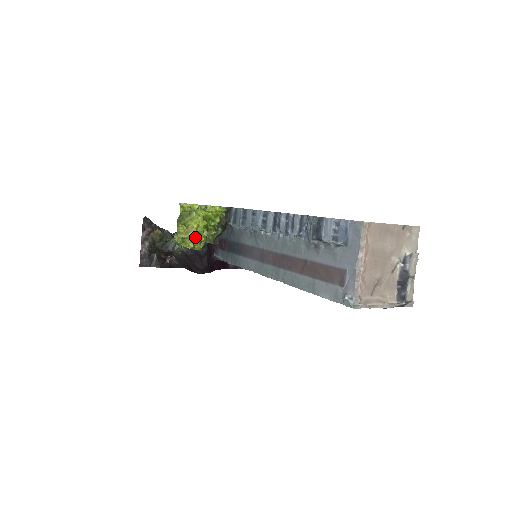
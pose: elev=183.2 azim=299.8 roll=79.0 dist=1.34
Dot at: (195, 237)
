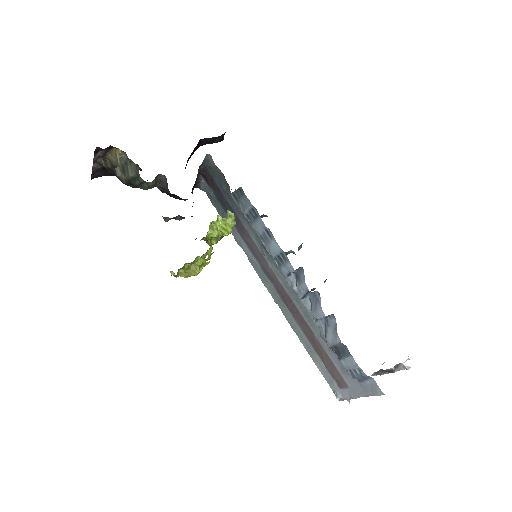
Dot at: occluded
